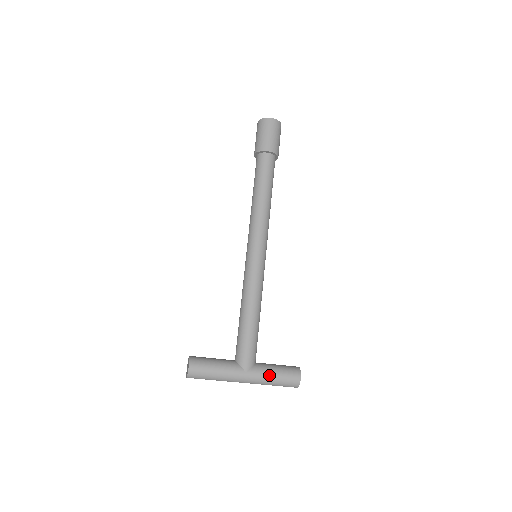
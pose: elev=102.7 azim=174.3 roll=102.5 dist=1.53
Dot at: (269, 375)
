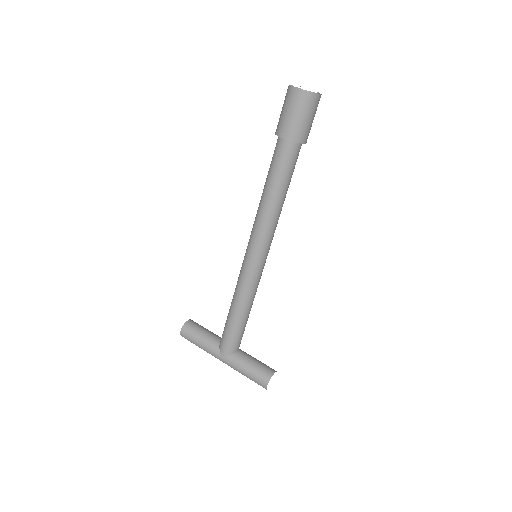
Dot at: (240, 369)
